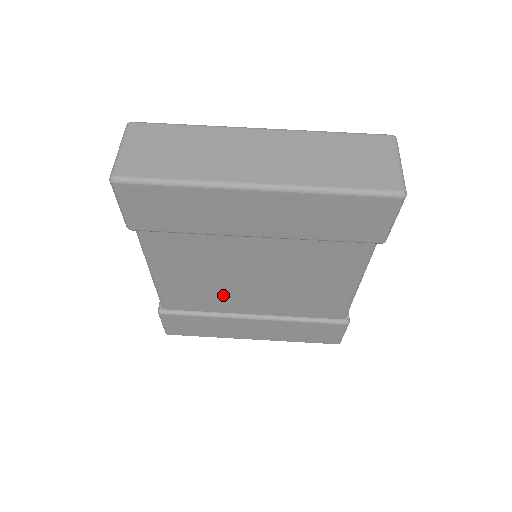
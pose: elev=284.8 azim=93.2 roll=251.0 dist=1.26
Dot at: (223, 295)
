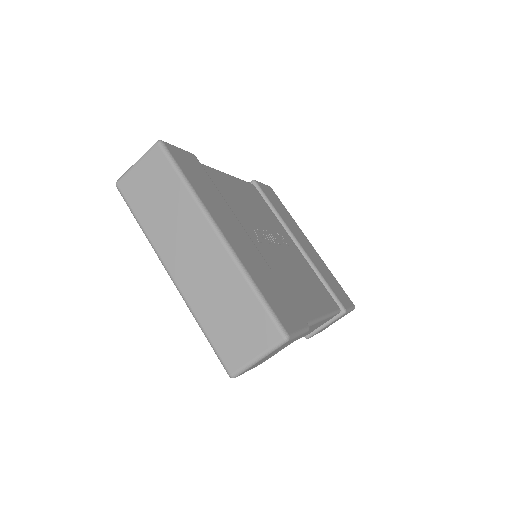
Dot at: occluded
